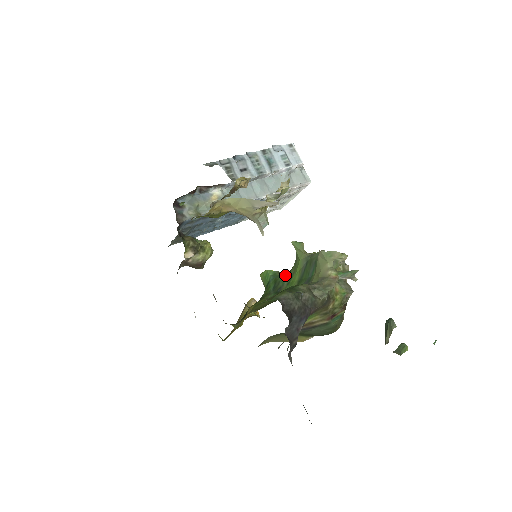
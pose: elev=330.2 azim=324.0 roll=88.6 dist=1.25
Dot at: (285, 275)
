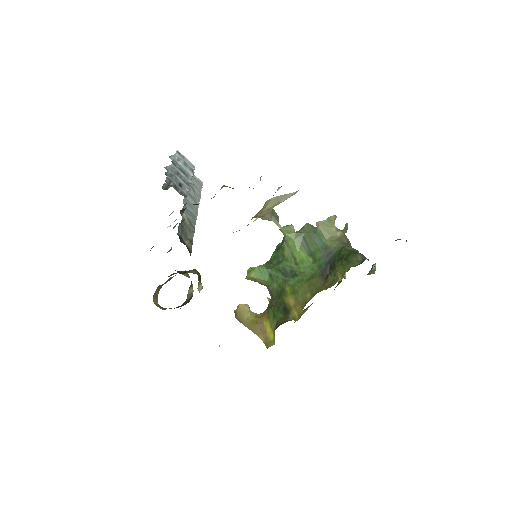
Dot at: (278, 262)
